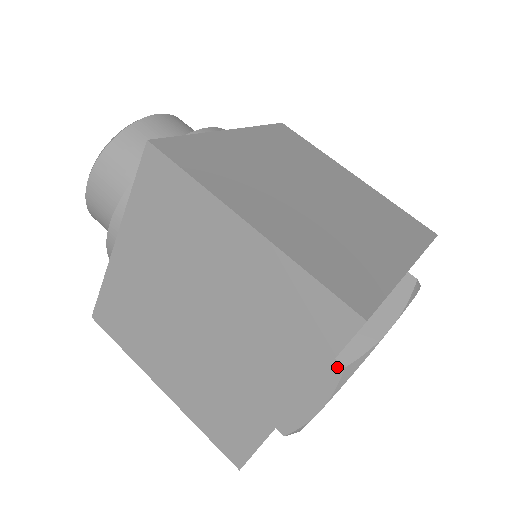
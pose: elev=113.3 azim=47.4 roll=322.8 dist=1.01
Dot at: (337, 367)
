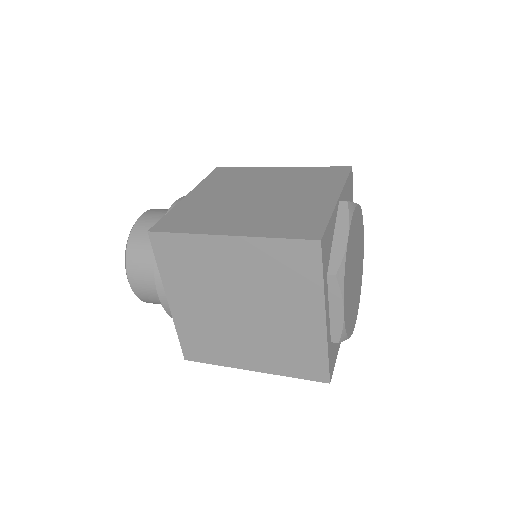
Dot at: (332, 278)
